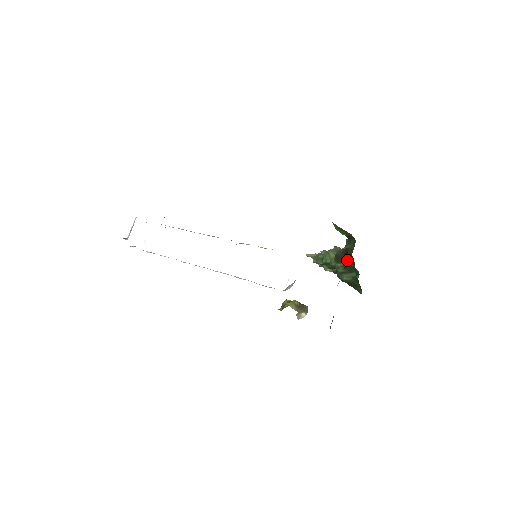
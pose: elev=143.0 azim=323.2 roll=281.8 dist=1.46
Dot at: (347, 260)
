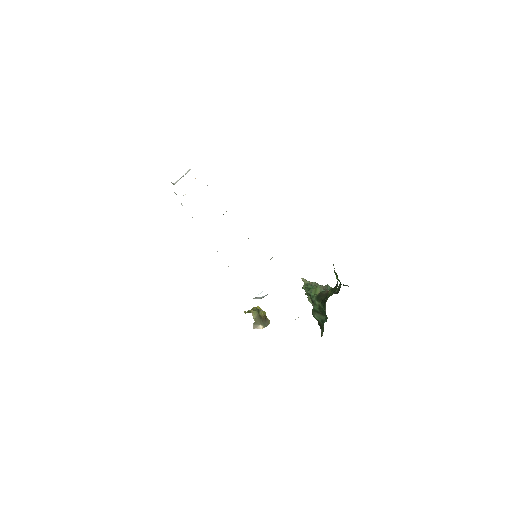
Dot at: (324, 303)
